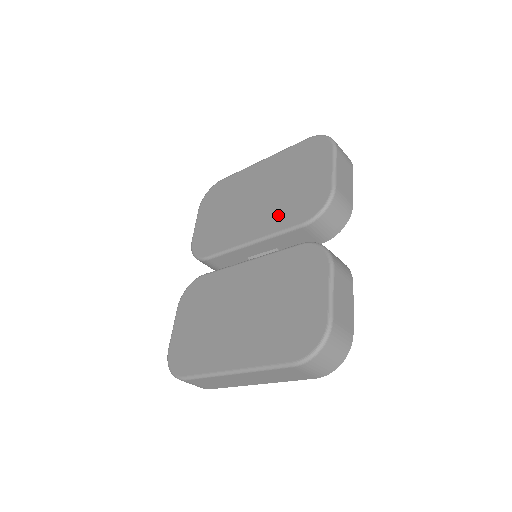
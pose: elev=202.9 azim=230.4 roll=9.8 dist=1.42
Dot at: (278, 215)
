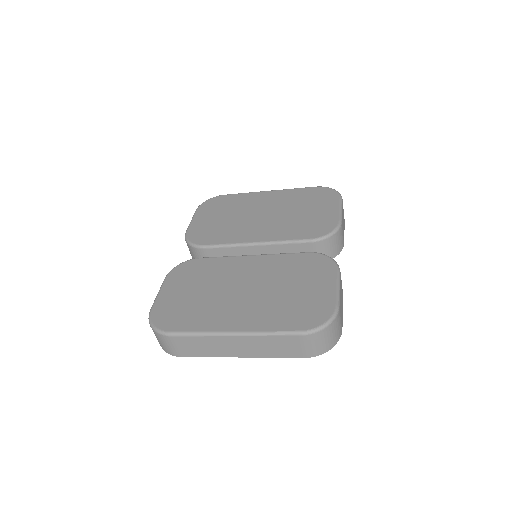
Dot at: (286, 229)
